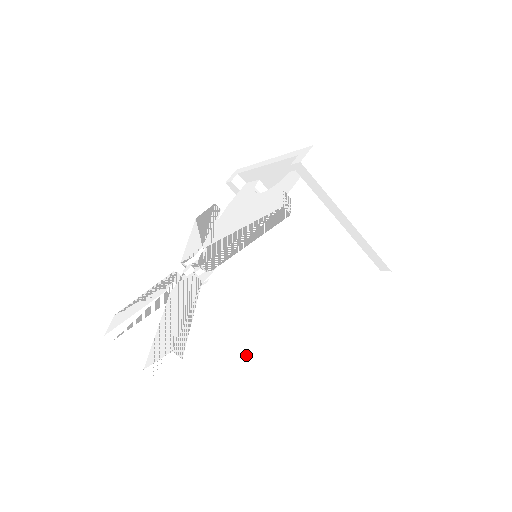
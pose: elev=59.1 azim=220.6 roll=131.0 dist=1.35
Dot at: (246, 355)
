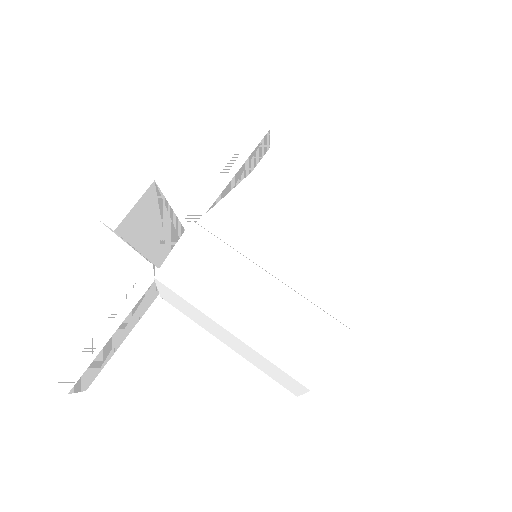
Dot at: (273, 347)
